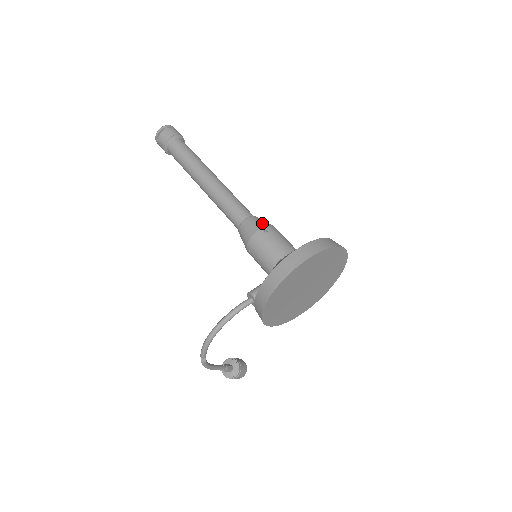
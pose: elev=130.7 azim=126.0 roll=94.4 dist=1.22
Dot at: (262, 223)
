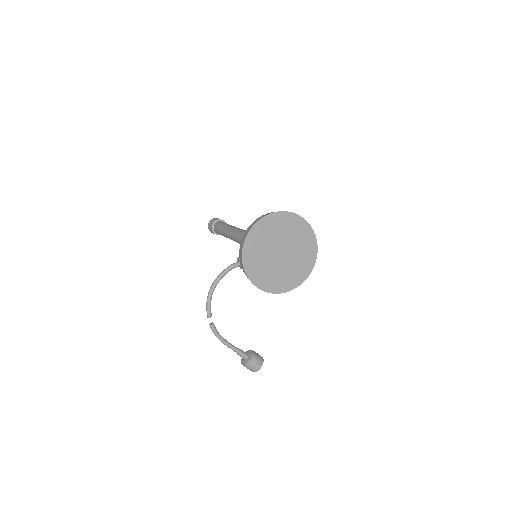
Dot at: occluded
